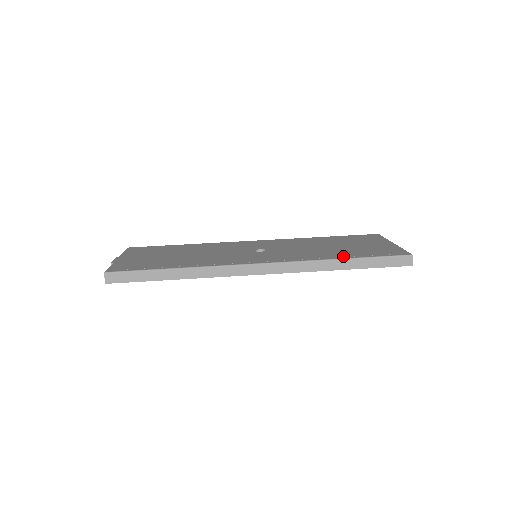
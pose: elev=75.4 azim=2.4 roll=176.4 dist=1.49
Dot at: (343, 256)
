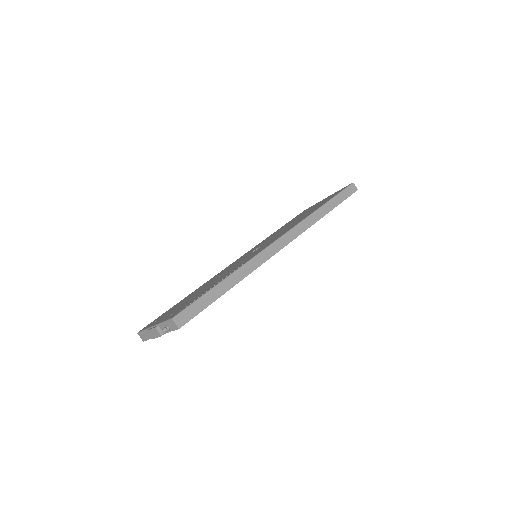
Dot at: (318, 207)
